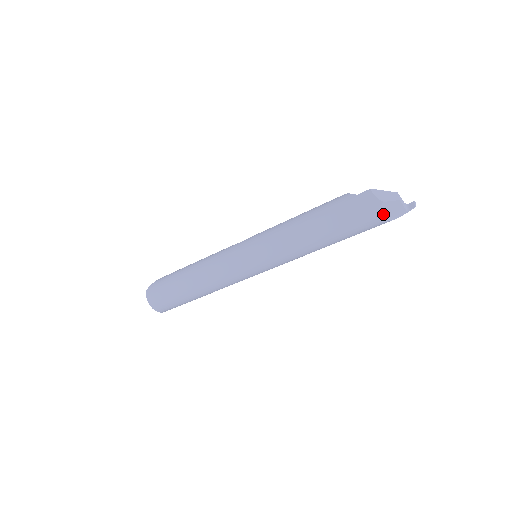
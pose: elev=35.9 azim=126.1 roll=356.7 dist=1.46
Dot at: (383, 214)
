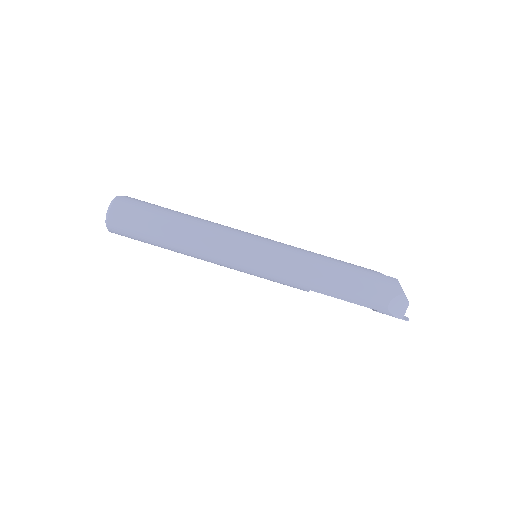
Dot at: (394, 303)
